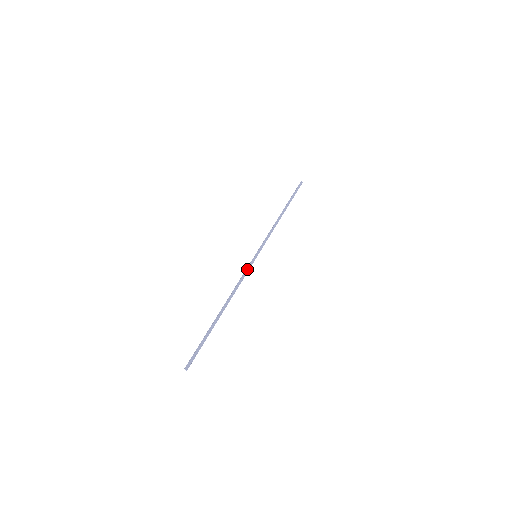
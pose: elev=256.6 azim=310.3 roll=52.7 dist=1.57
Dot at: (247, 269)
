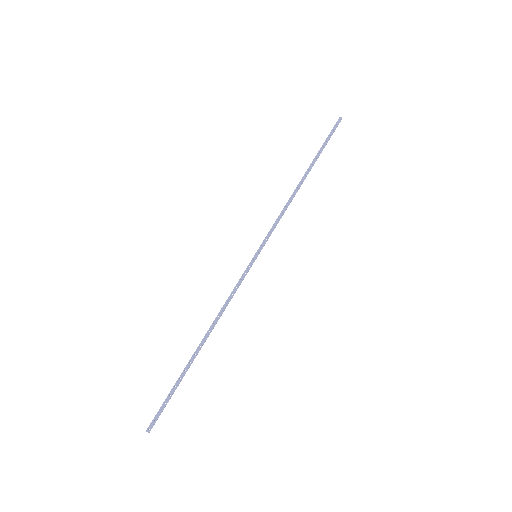
Dot at: (240, 279)
